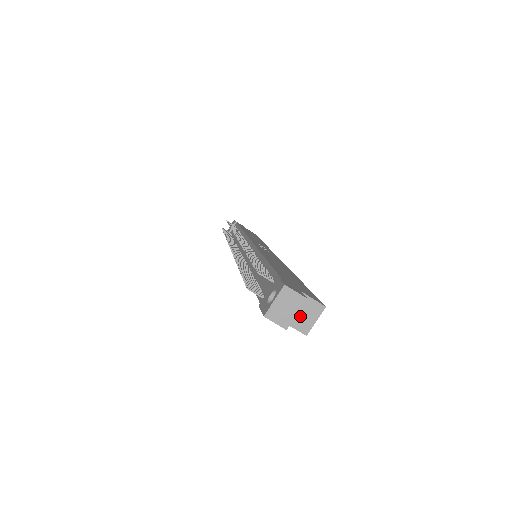
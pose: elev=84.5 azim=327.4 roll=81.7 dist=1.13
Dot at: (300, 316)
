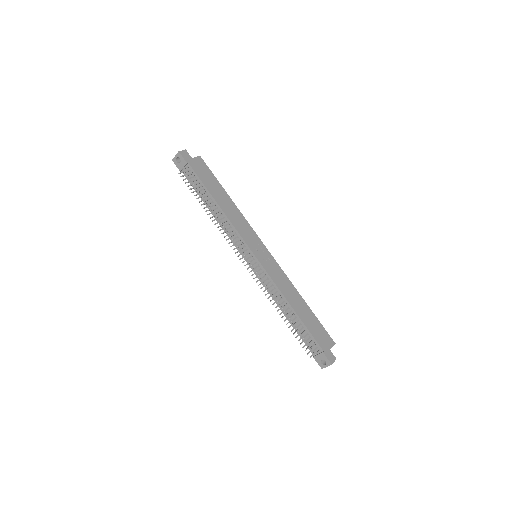
Dot at: occluded
